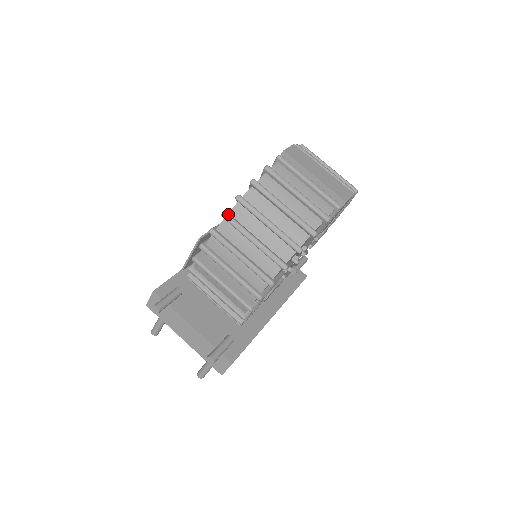
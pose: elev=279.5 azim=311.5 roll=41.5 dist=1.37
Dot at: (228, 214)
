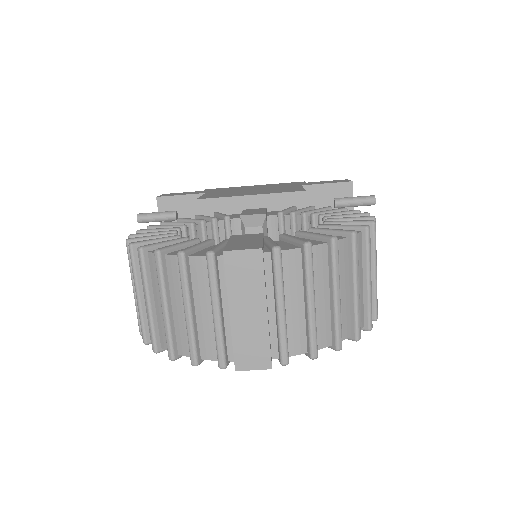
Dot at: (132, 250)
